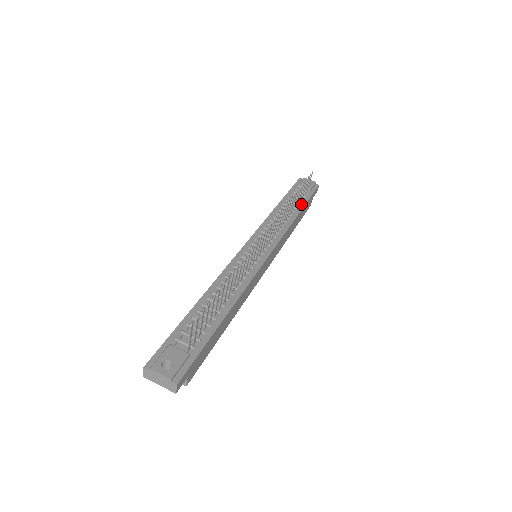
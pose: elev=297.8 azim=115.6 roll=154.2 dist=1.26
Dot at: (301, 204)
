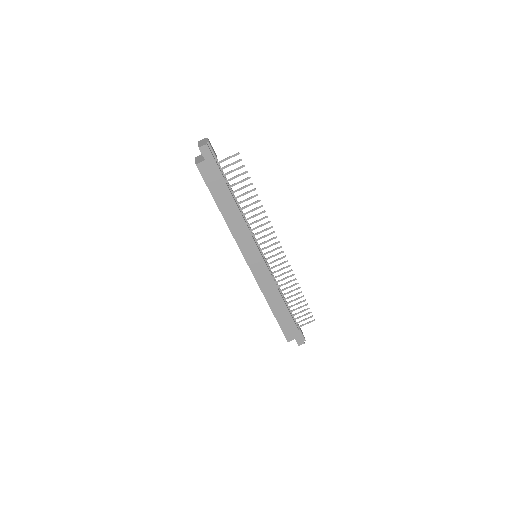
Dot at: (291, 314)
